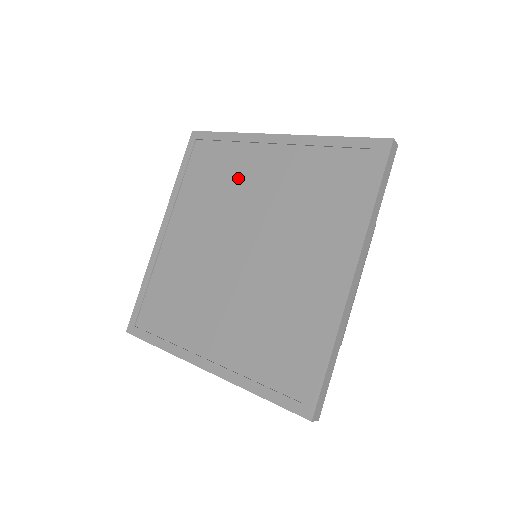
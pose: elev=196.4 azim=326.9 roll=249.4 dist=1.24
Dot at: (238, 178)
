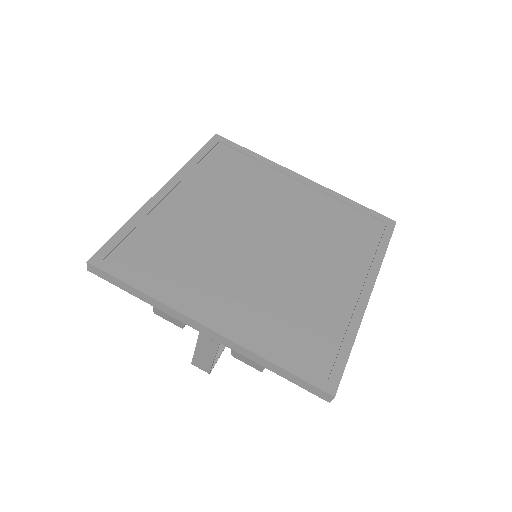
Dot at: (264, 188)
